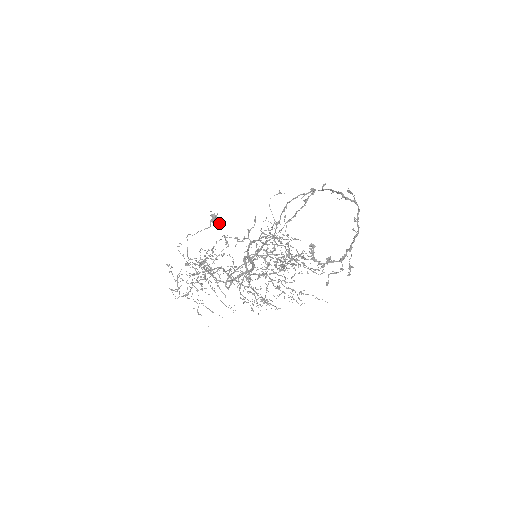
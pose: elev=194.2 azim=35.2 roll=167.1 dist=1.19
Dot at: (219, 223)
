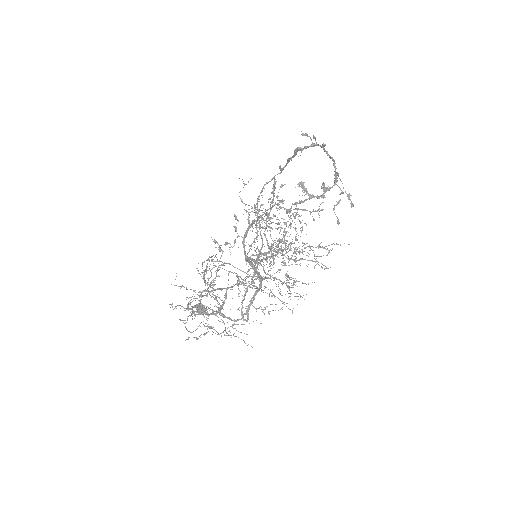
Dot at: (206, 309)
